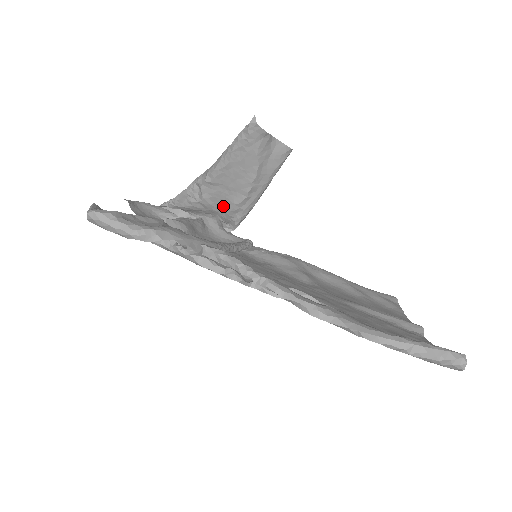
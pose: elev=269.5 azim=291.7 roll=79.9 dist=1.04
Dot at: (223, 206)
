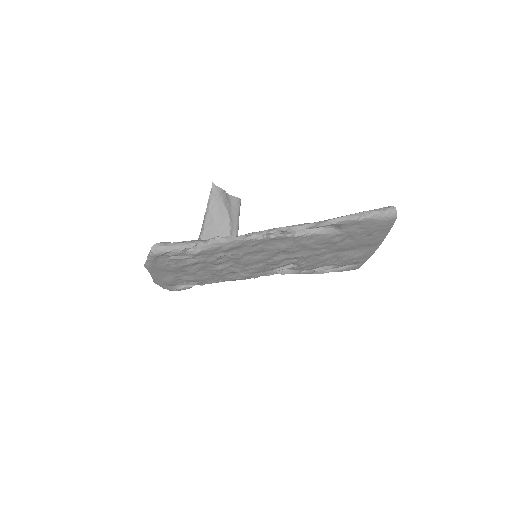
Dot at: occluded
